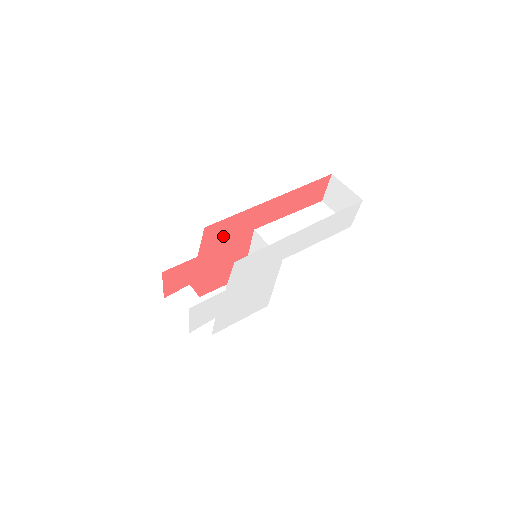
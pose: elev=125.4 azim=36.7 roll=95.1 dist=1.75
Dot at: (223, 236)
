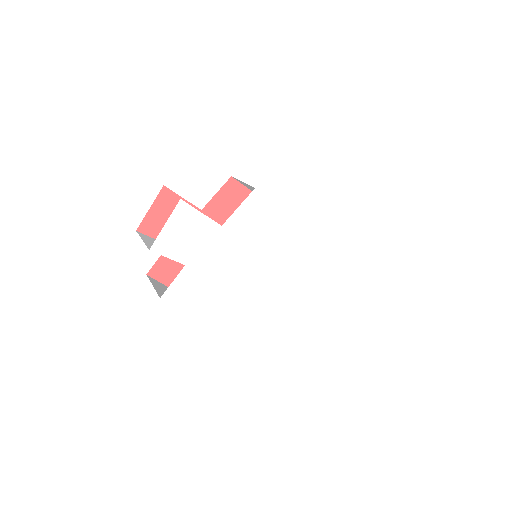
Dot at: occluded
